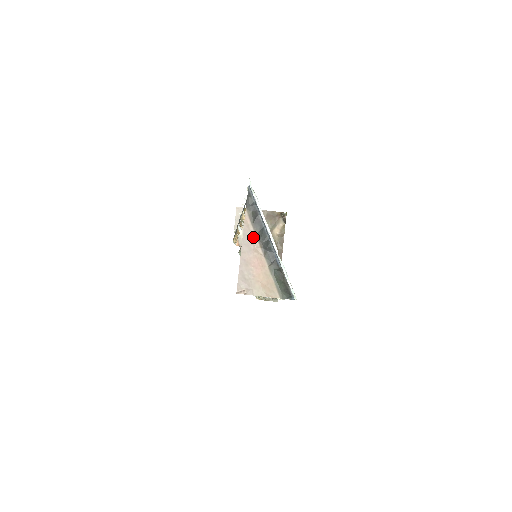
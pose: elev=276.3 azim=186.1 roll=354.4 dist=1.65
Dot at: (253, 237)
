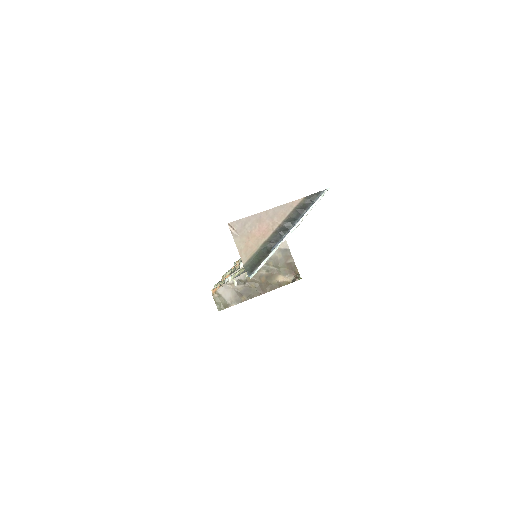
Dot at: (284, 215)
